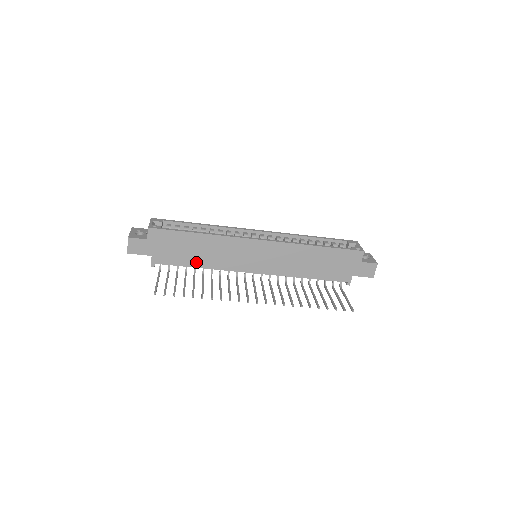
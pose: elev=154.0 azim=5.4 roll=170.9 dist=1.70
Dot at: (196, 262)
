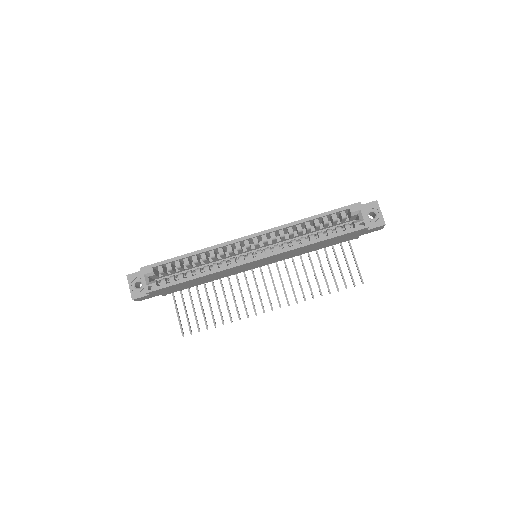
Dot at: (202, 283)
